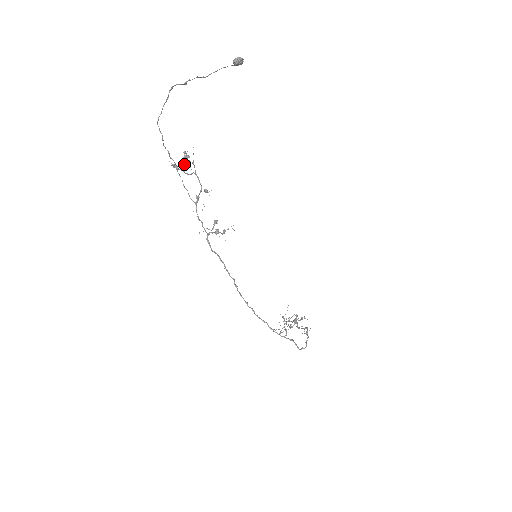
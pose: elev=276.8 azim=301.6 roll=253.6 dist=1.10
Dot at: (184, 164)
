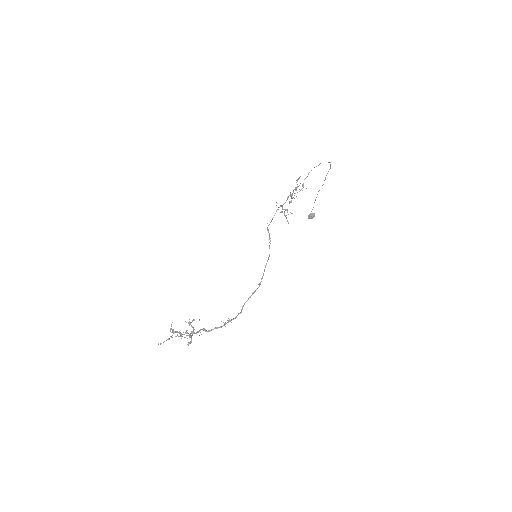
Dot at: occluded
